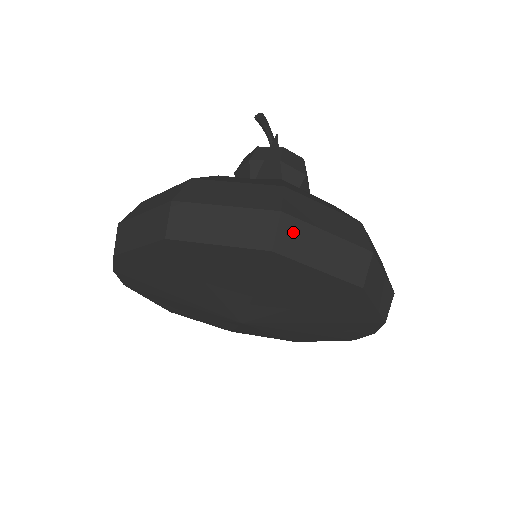
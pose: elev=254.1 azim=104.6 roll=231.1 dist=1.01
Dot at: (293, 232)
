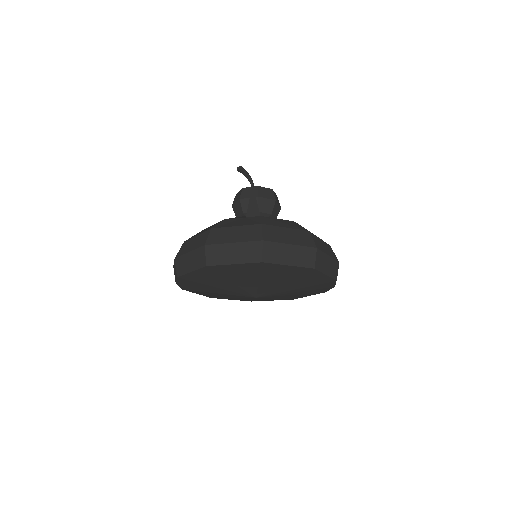
Dot at: (271, 249)
